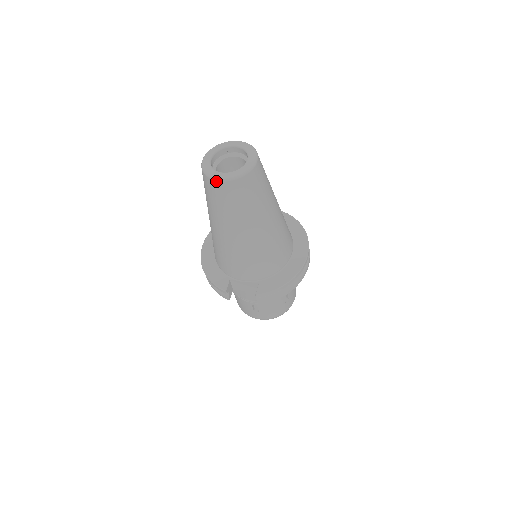
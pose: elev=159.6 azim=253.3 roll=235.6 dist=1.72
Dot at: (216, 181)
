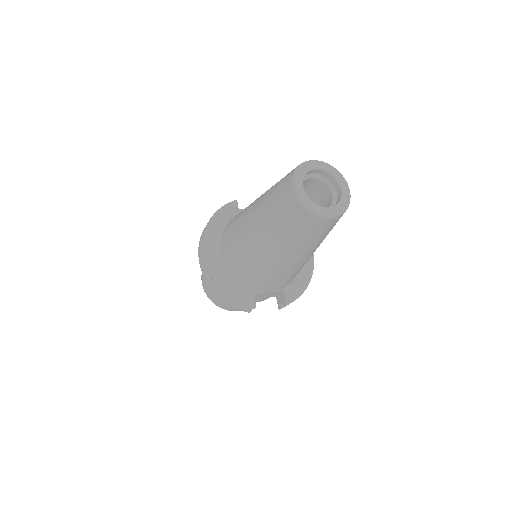
Dot at: (323, 218)
